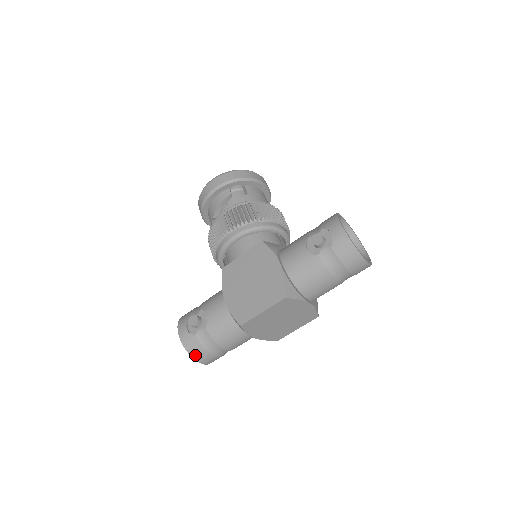
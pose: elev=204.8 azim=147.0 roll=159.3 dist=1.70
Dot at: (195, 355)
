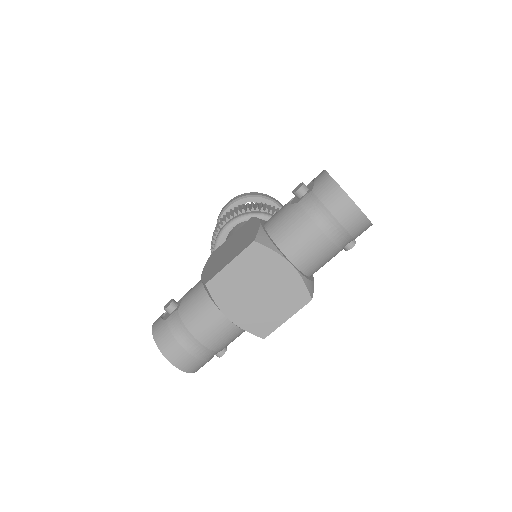
Dot at: (162, 346)
